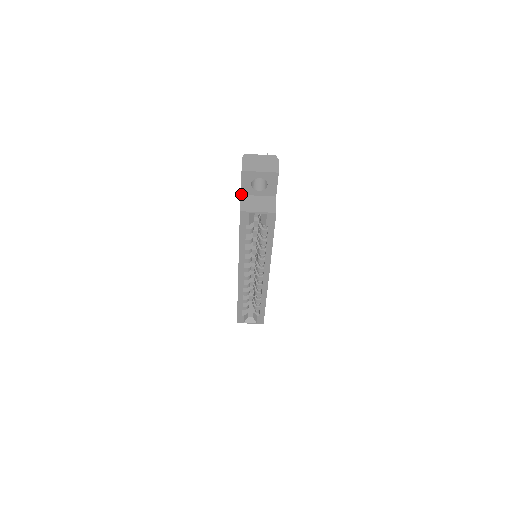
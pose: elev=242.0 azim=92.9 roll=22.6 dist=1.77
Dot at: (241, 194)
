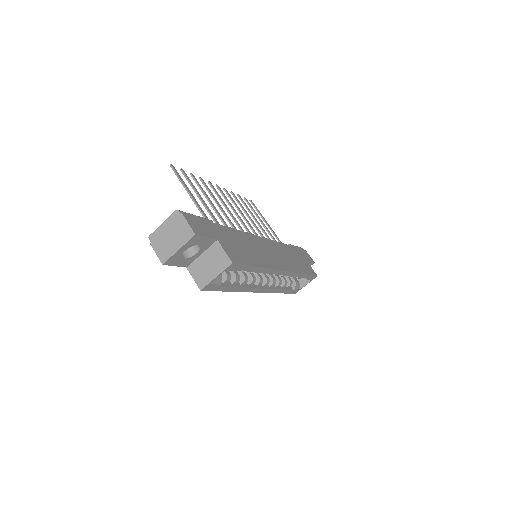
Dot at: (186, 267)
